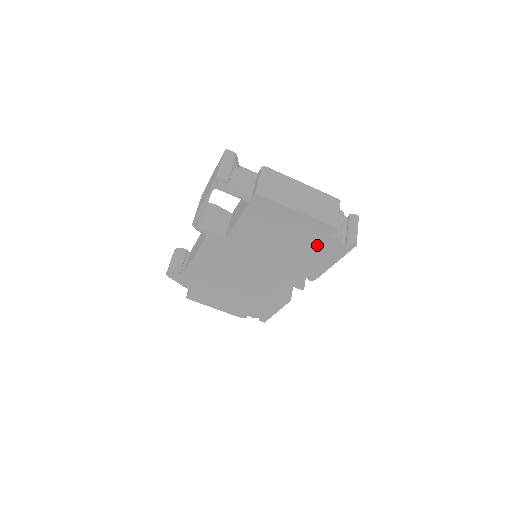
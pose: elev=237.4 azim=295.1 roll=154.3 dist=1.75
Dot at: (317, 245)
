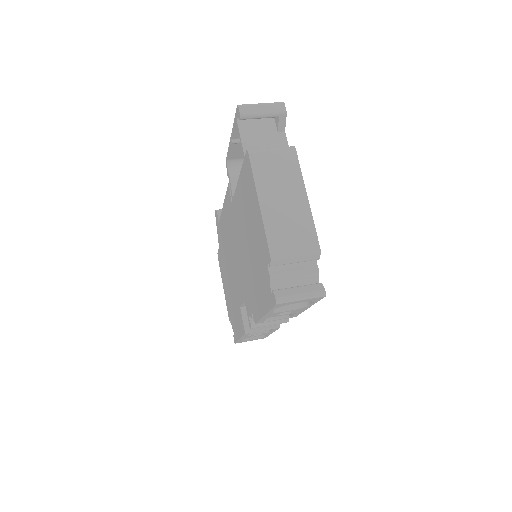
Dot at: (261, 270)
